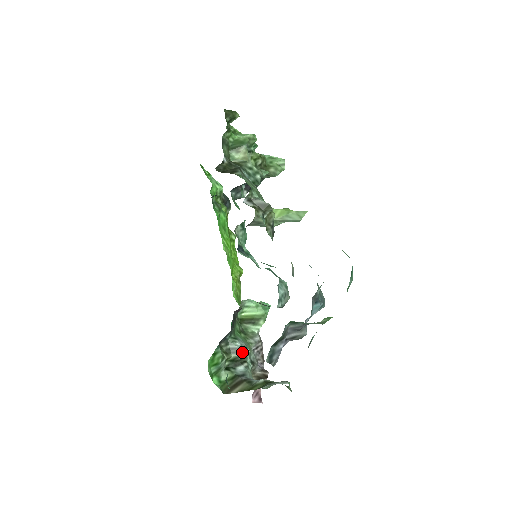
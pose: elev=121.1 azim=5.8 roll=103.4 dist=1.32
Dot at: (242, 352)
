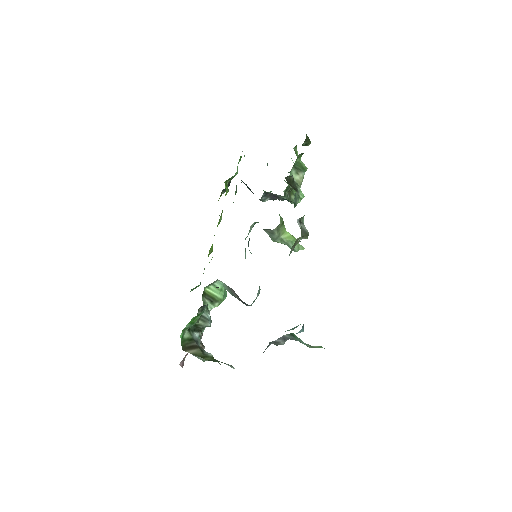
Dot at: (208, 323)
